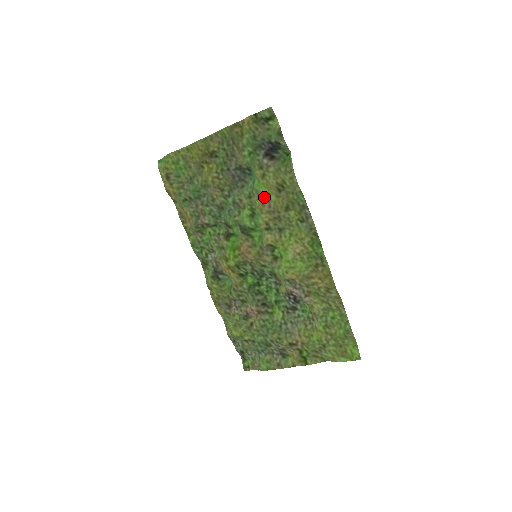
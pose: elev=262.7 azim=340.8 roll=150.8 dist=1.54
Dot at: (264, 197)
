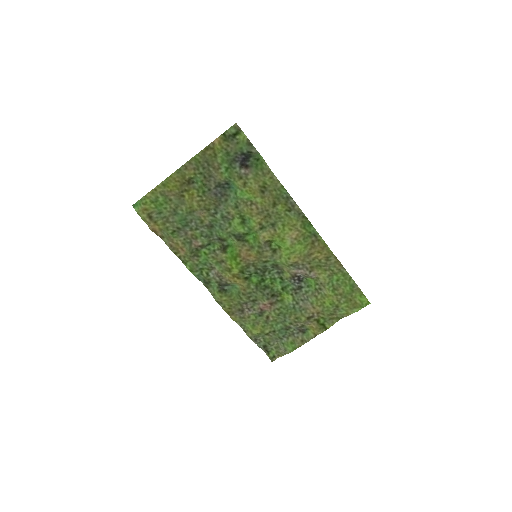
Dot at: (250, 202)
